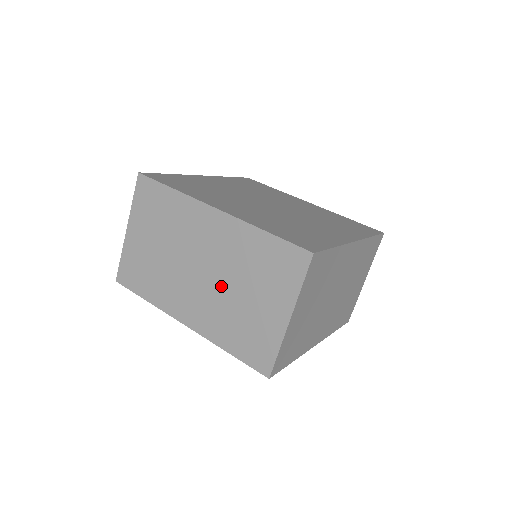
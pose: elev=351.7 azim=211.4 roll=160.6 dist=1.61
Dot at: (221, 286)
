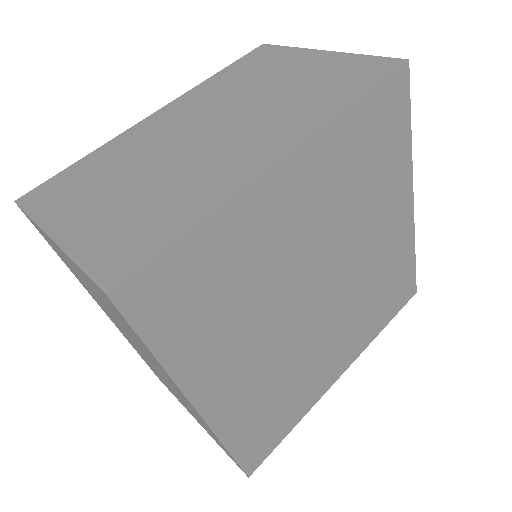
Dot at: occluded
